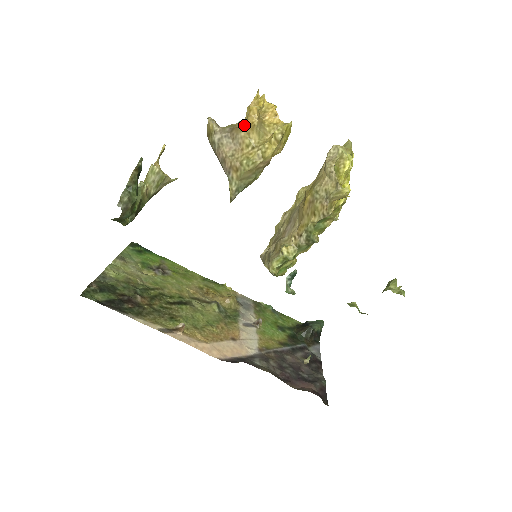
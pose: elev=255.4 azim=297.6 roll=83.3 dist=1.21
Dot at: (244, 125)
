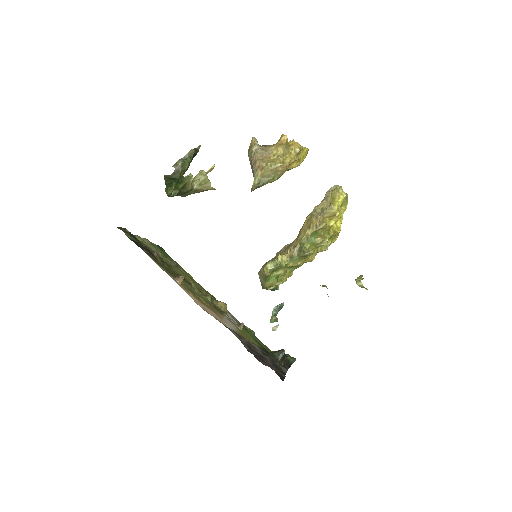
Dot at: (276, 144)
